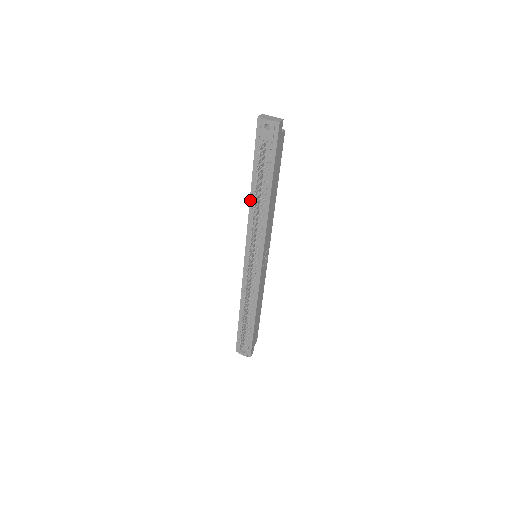
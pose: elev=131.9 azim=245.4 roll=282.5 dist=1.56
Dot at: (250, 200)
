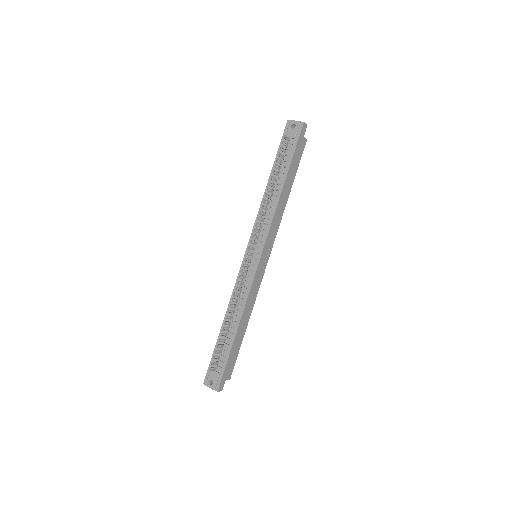
Dot at: (265, 192)
